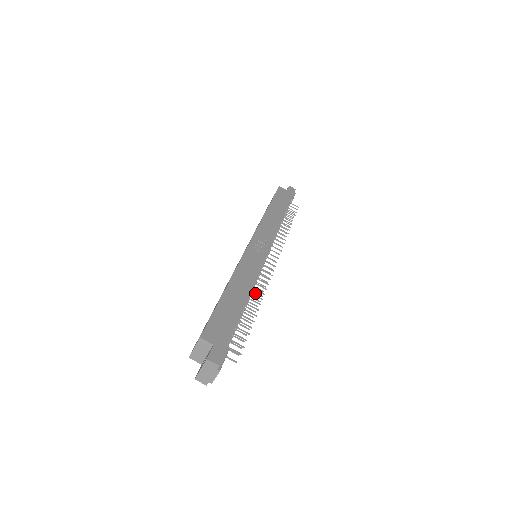
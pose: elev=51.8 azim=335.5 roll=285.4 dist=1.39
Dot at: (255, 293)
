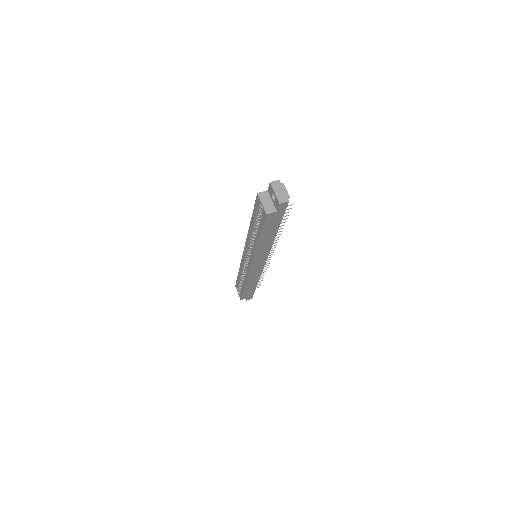
Dot at: occluded
